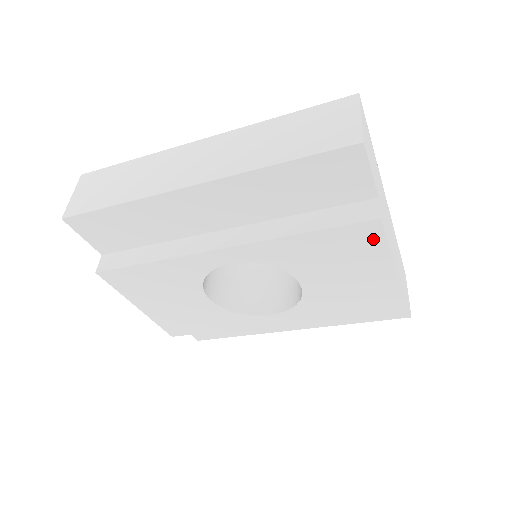
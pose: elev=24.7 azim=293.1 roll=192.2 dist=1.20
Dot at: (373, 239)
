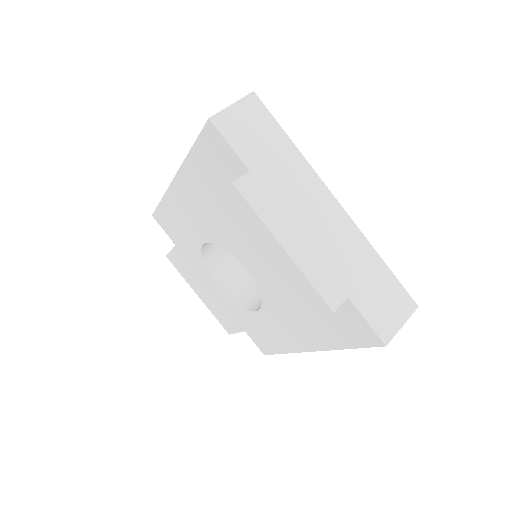
Dot at: (245, 208)
